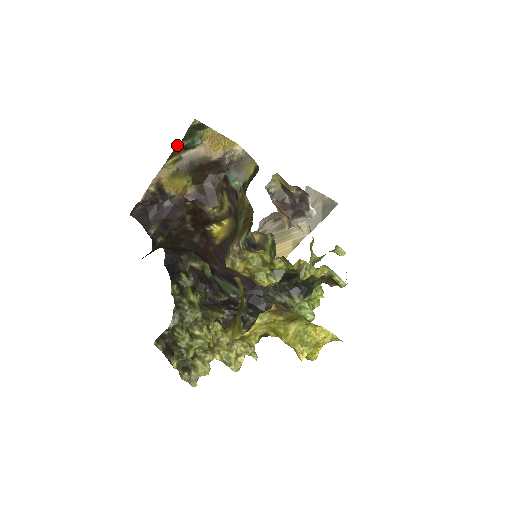
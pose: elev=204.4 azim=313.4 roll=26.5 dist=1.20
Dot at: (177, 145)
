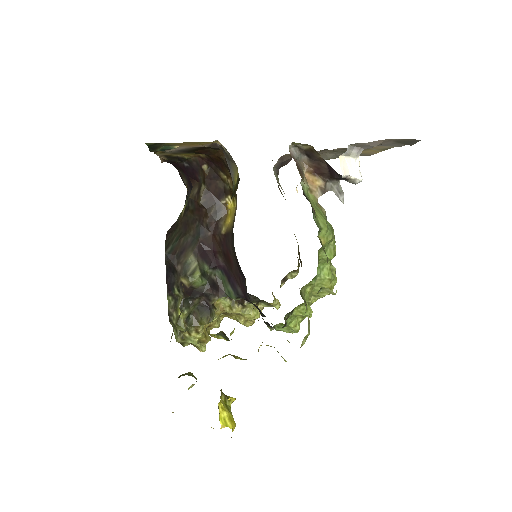
Dot at: occluded
